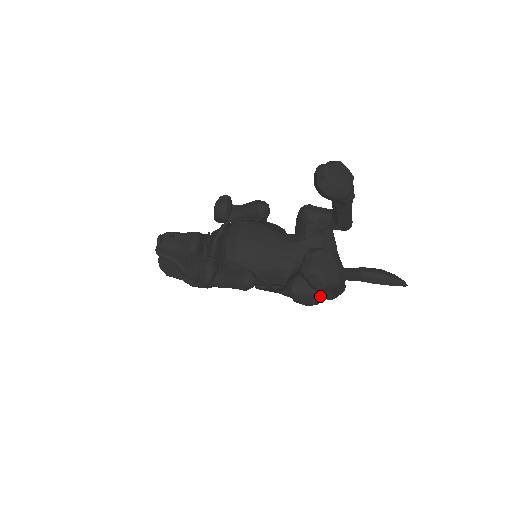
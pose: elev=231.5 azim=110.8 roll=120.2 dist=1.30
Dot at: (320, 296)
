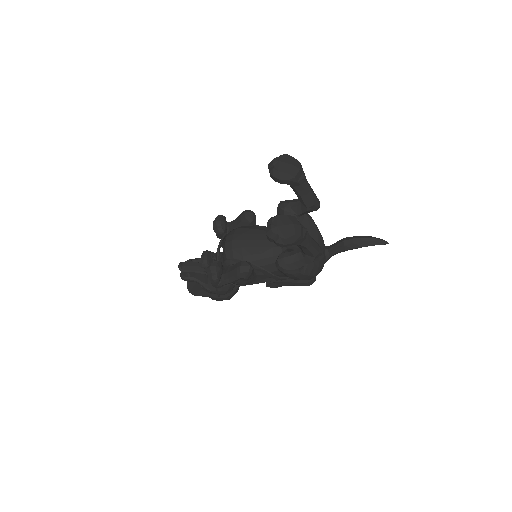
Dot at: (302, 262)
